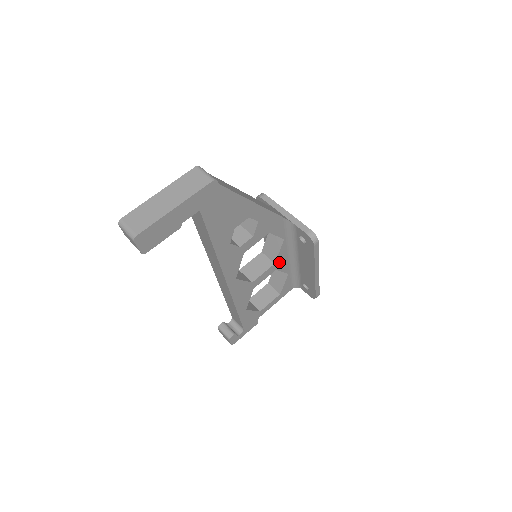
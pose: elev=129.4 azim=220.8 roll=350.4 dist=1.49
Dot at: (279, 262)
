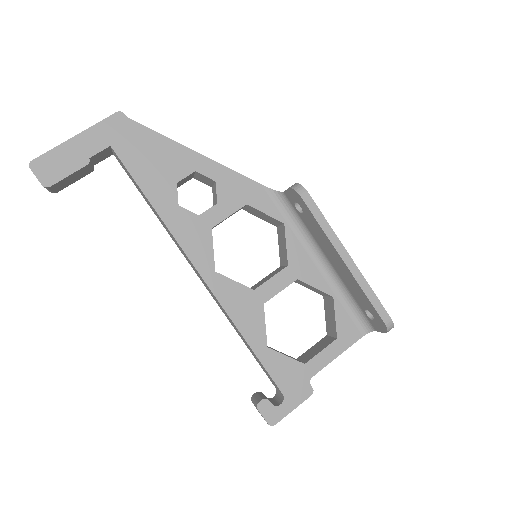
Dot at: (297, 266)
